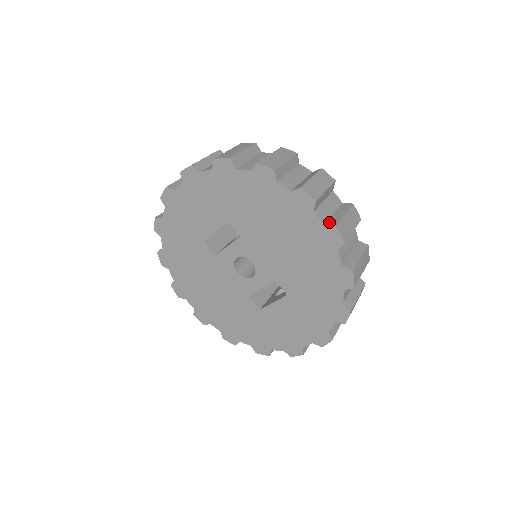
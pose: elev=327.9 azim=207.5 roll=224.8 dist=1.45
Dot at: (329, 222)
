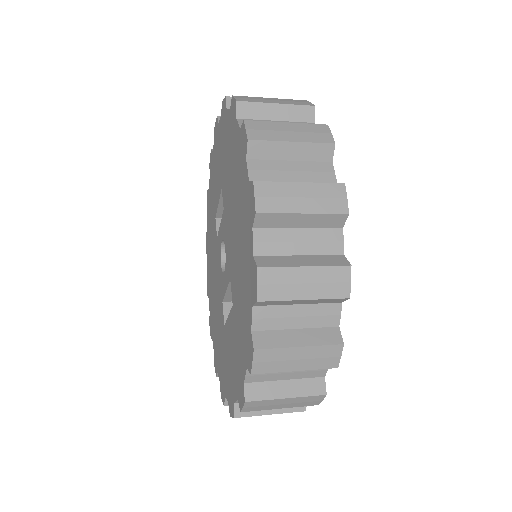
Dot at: (261, 180)
